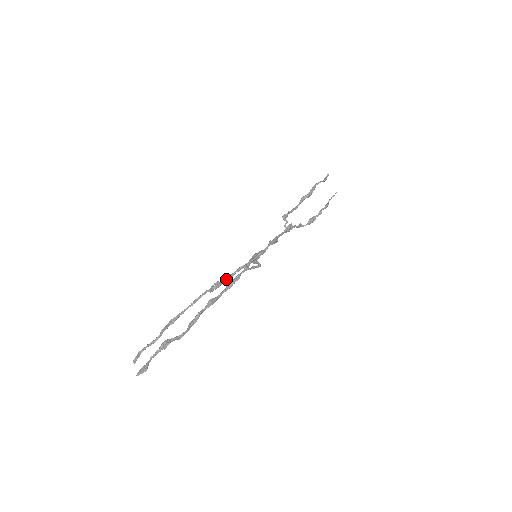
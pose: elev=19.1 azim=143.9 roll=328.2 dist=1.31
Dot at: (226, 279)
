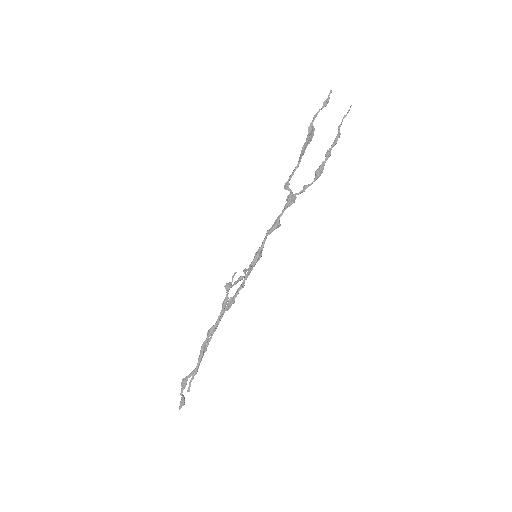
Dot at: (237, 292)
